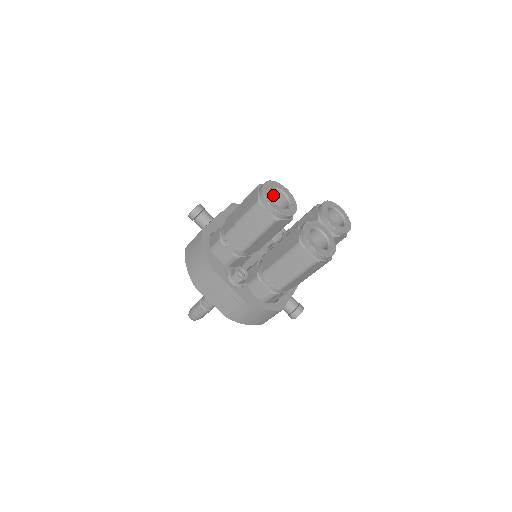
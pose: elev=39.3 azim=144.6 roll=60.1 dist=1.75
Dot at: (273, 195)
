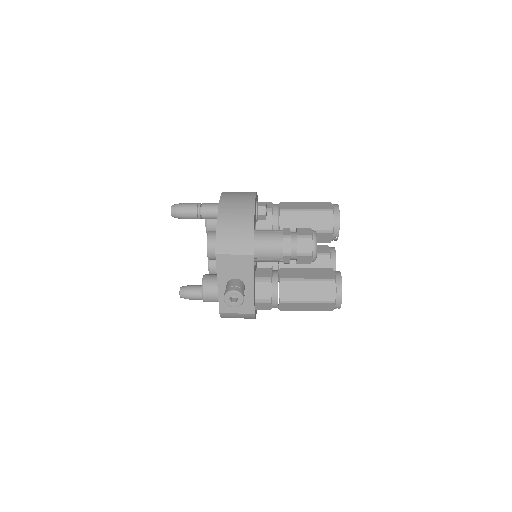
Dot at: occluded
